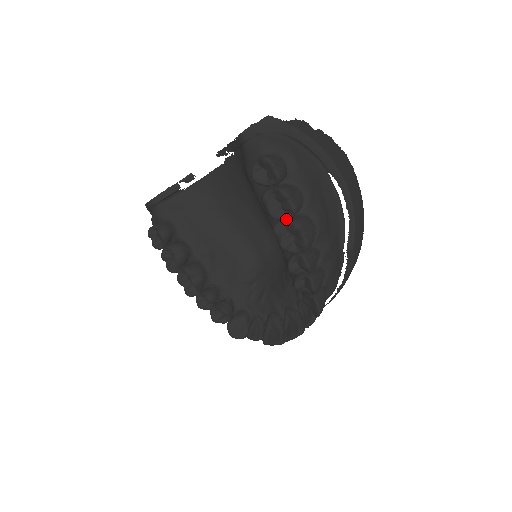
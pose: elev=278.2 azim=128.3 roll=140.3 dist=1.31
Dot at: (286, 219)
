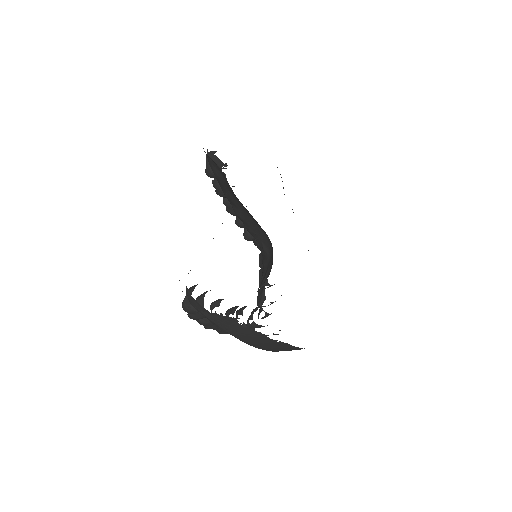
Dot at: occluded
